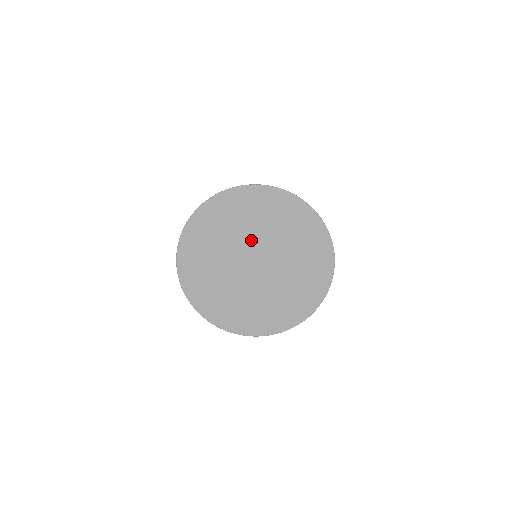
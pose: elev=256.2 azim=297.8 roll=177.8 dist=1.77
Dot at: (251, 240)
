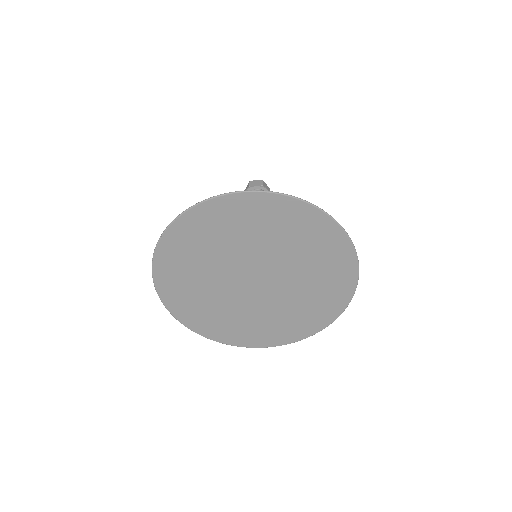
Dot at: (232, 262)
